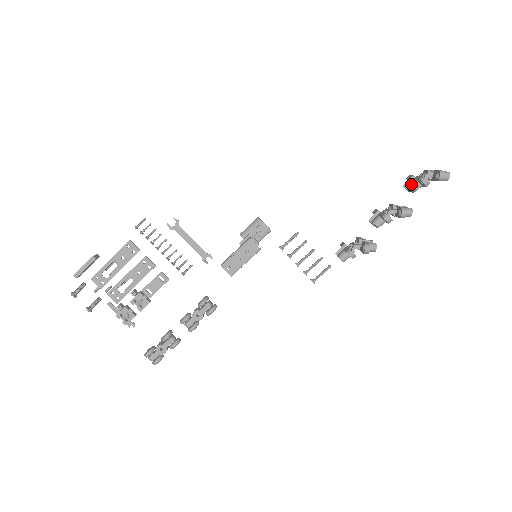
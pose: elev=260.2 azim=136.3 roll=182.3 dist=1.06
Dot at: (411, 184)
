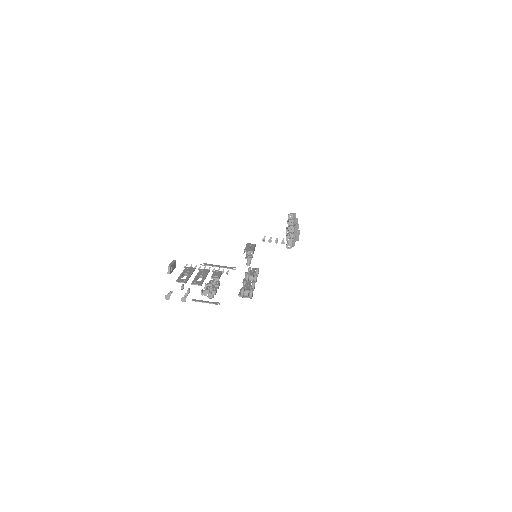
Dot at: occluded
